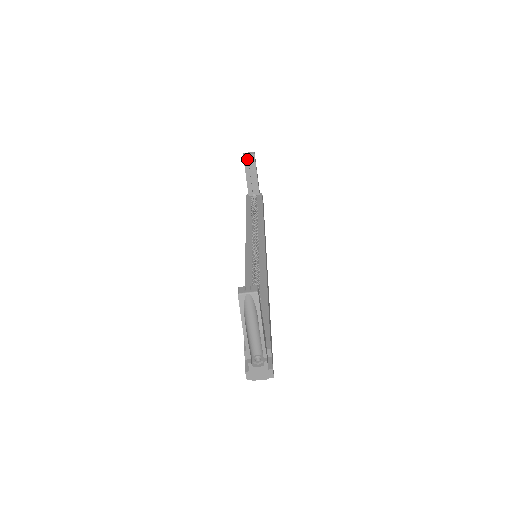
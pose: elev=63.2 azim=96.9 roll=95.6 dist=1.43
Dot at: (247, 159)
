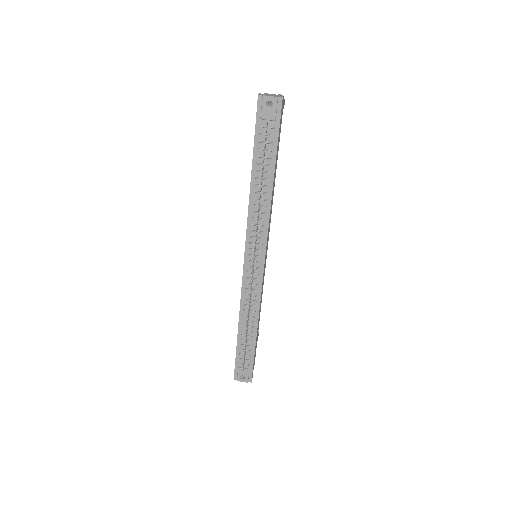
Dot at: occluded
